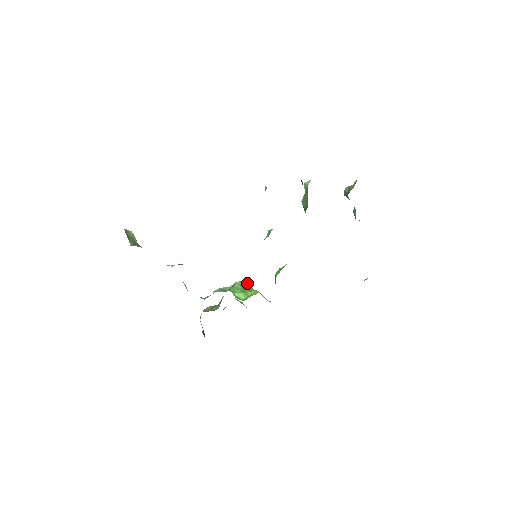
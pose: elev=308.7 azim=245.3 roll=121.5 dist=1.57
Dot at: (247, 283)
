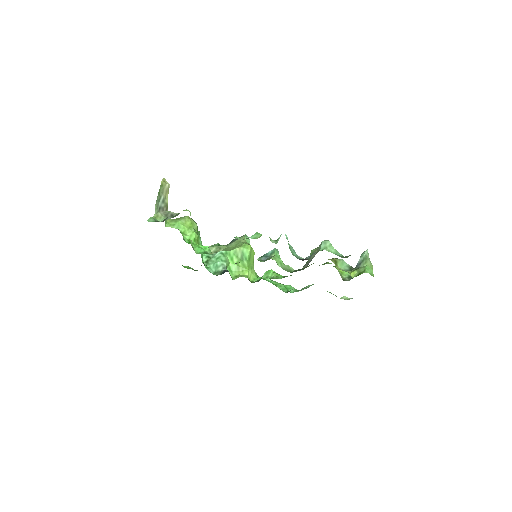
Dot at: (248, 254)
